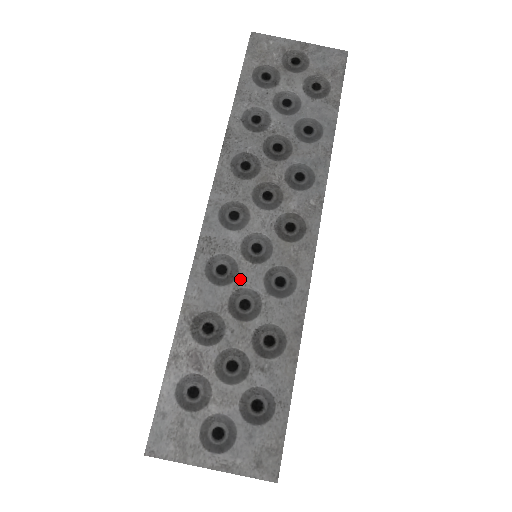
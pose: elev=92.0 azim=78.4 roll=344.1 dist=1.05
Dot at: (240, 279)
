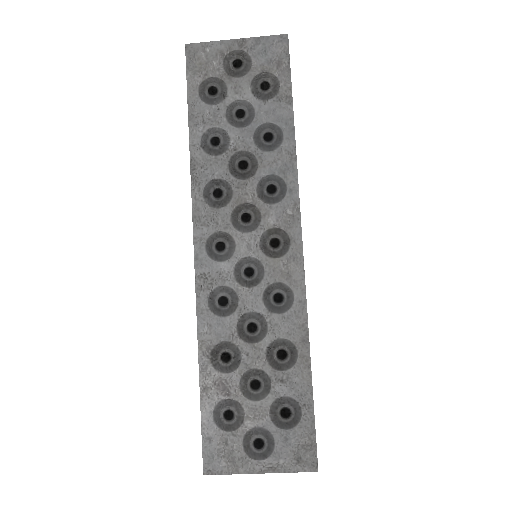
Dot at: (242, 305)
